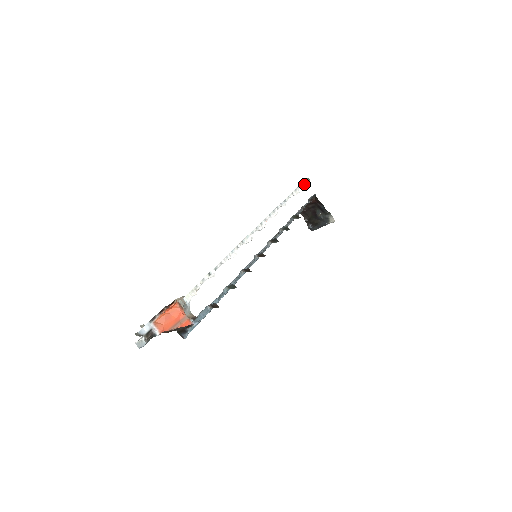
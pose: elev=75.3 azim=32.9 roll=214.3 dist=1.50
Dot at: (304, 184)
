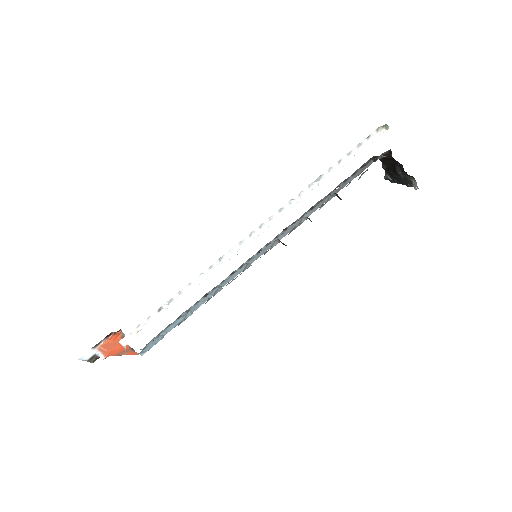
Dot at: (372, 138)
